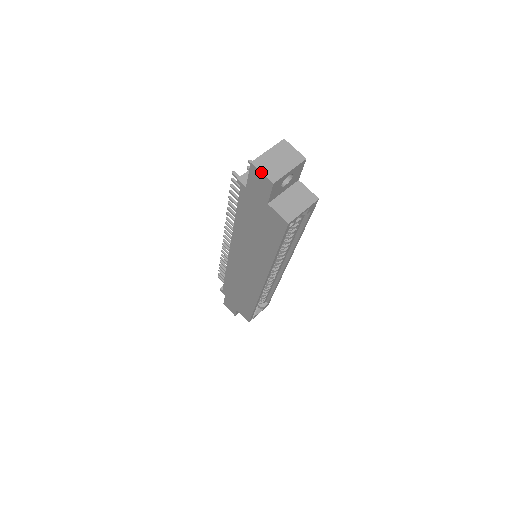
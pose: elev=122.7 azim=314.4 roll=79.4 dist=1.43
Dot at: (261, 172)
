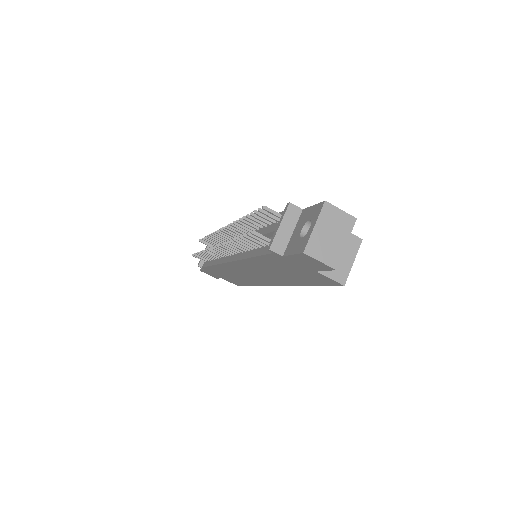
Dot at: (319, 261)
